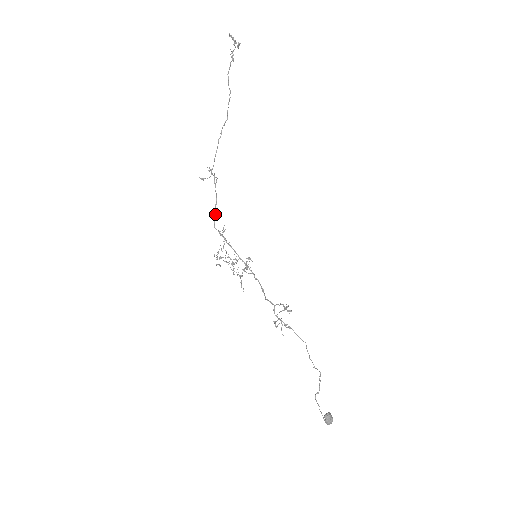
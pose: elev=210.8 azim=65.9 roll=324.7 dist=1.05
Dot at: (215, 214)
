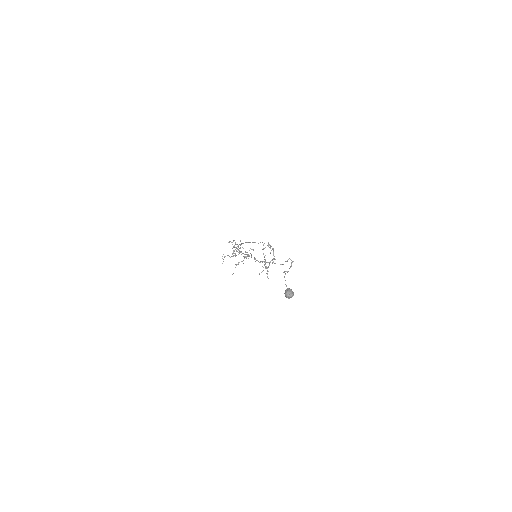
Dot at: (236, 244)
